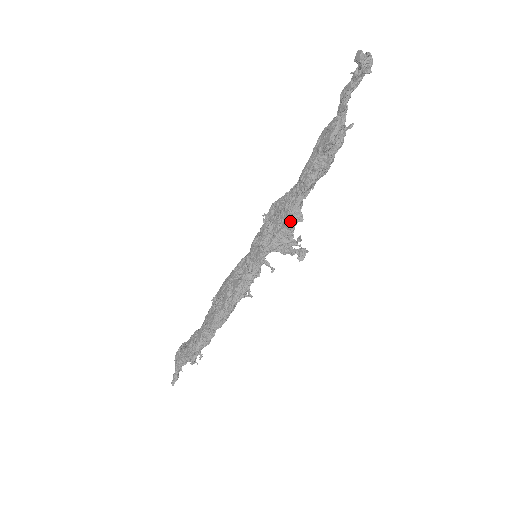
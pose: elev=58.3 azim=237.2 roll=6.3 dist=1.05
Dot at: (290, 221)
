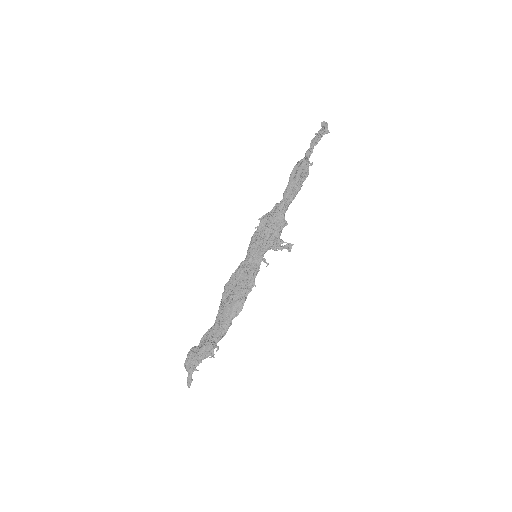
Dot at: (279, 227)
